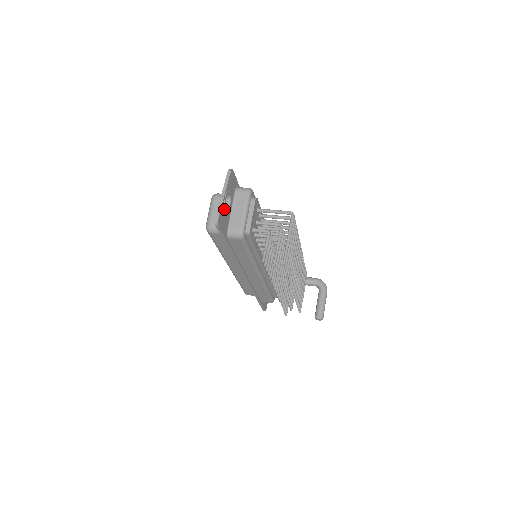
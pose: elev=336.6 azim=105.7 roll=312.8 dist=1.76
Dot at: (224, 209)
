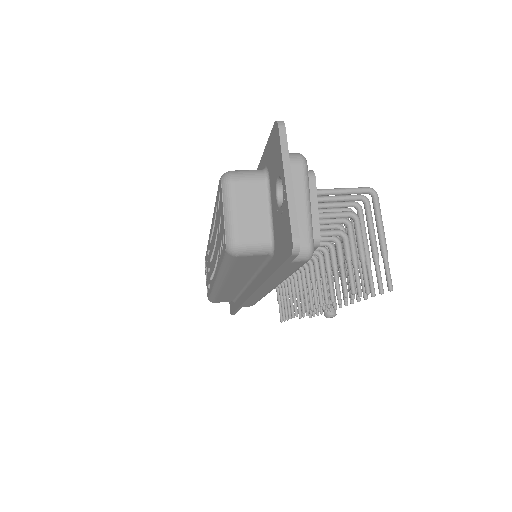
Dot at: occluded
